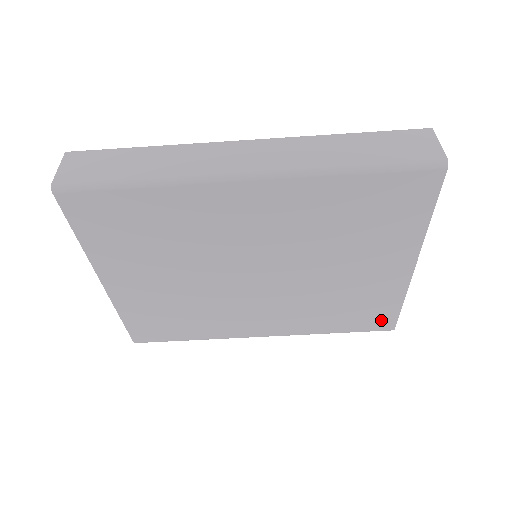
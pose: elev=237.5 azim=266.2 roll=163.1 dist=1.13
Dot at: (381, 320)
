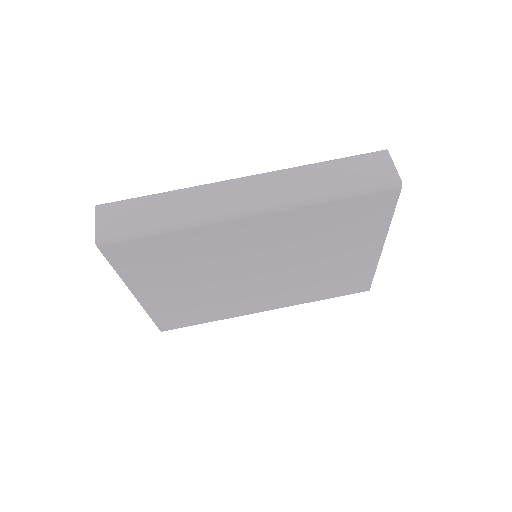
Dot at: (359, 286)
